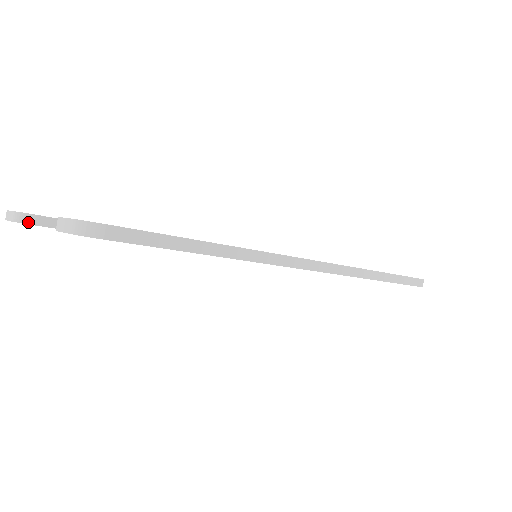
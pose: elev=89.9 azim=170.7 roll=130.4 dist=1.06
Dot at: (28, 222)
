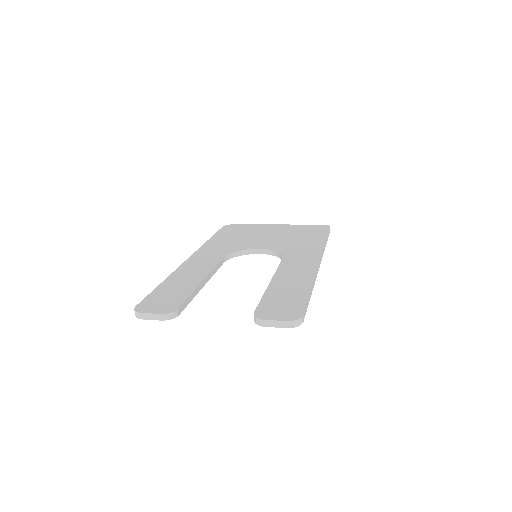
Dot at: (175, 316)
